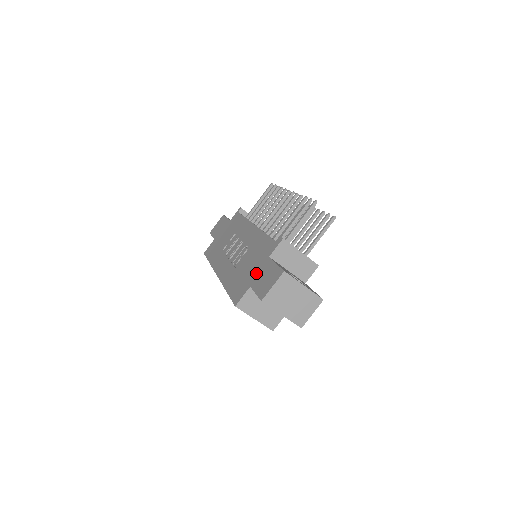
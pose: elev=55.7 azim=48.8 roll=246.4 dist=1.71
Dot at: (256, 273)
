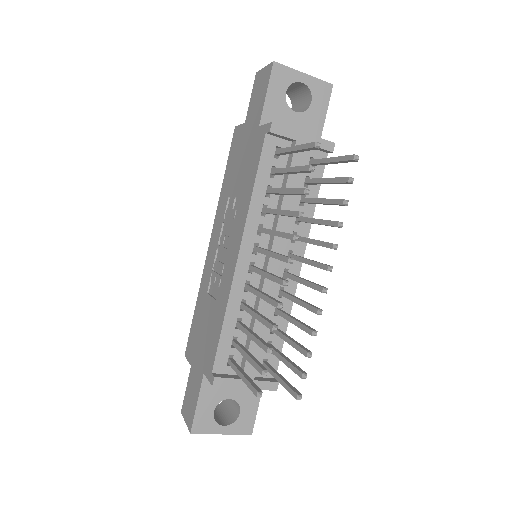
Dot at: (196, 363)
